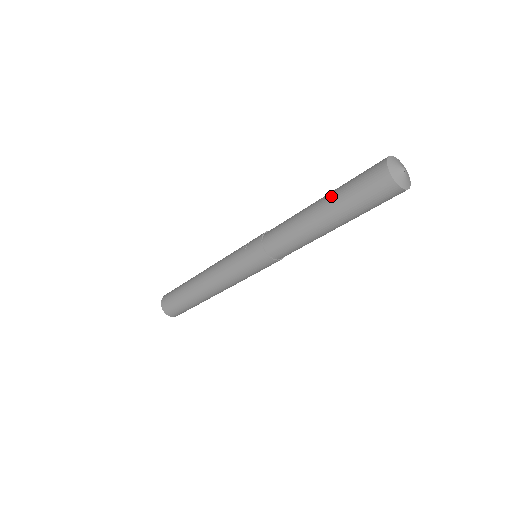
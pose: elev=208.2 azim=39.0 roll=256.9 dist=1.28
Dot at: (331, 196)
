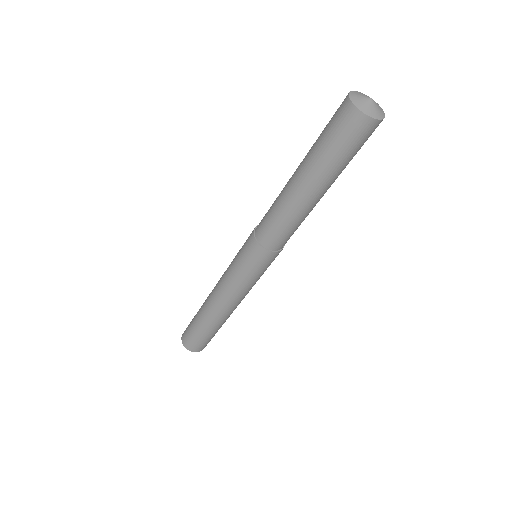
Dot at: (307, 153)
